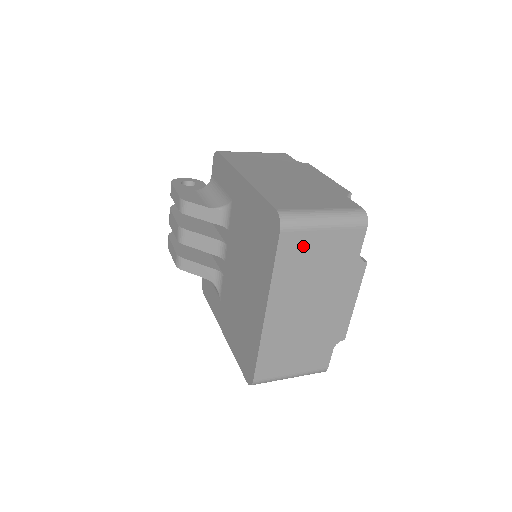
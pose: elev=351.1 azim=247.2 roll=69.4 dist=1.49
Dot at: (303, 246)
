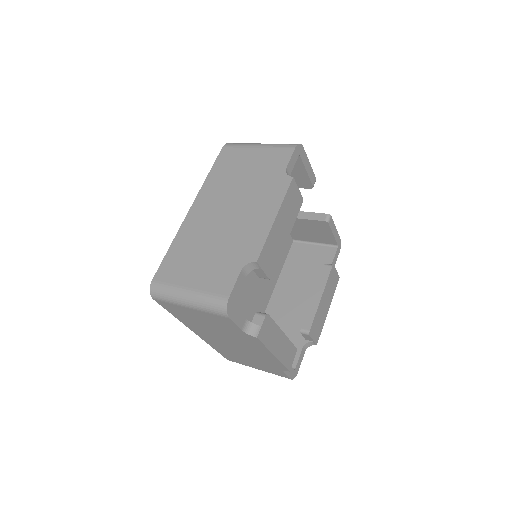
Dot at: (182, 311)
